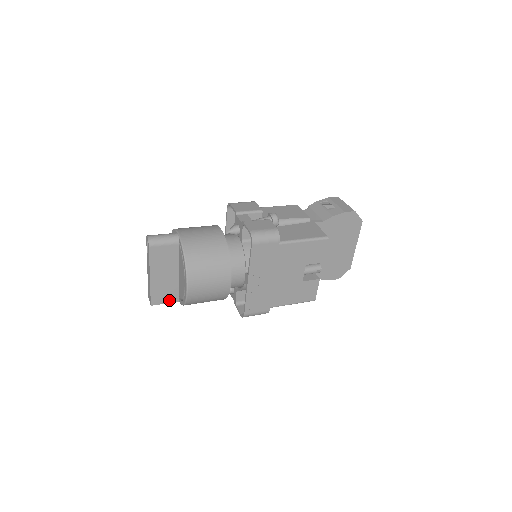
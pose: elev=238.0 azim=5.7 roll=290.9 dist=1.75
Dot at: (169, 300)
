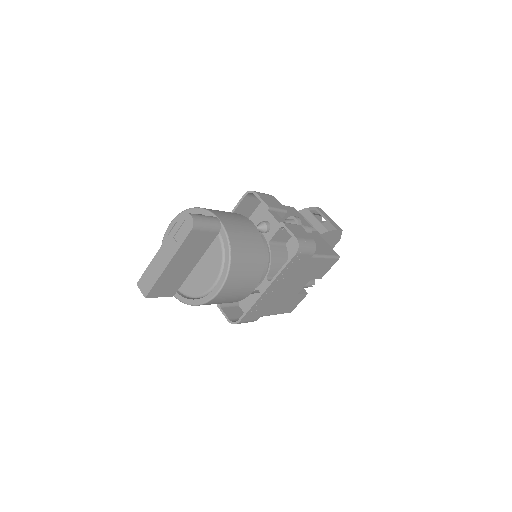
Dot at: (166, 293)
